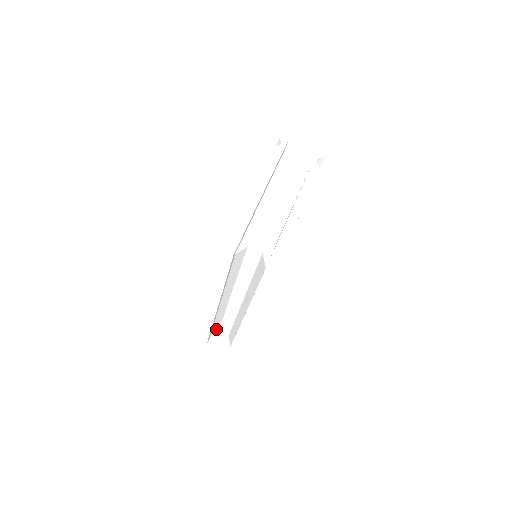
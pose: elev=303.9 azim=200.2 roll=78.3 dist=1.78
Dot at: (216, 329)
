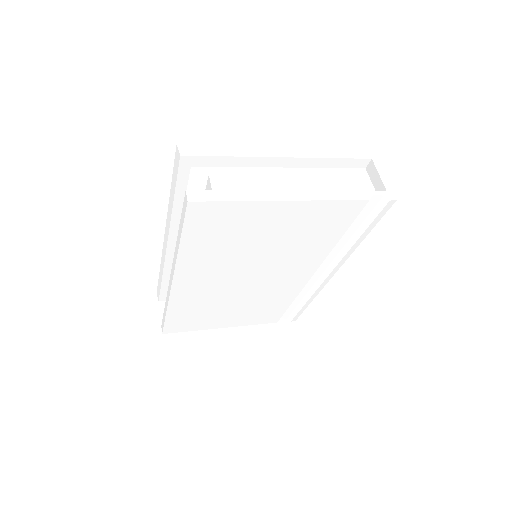
Dot at: occluded
